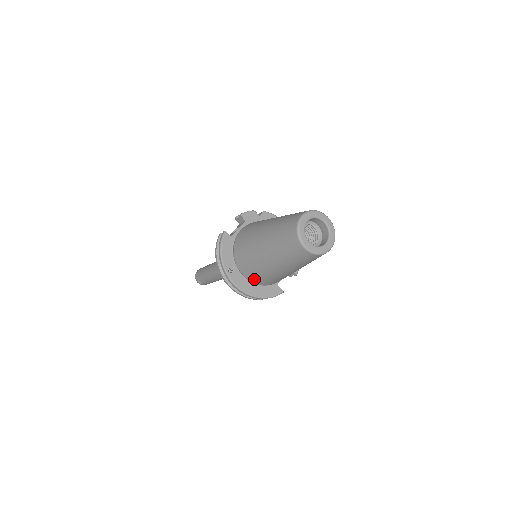
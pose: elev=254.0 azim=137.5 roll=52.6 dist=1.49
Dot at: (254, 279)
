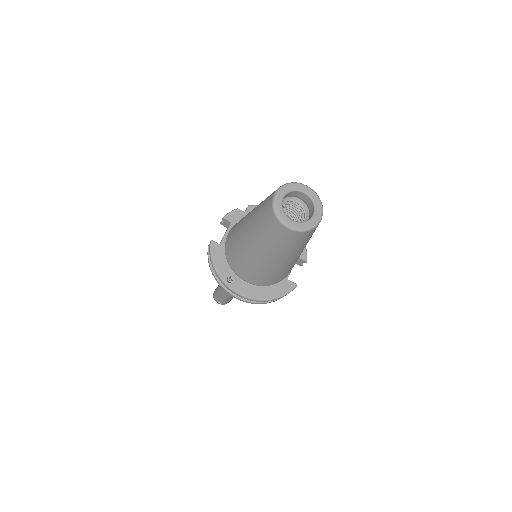
Dot at: (258, 281)
